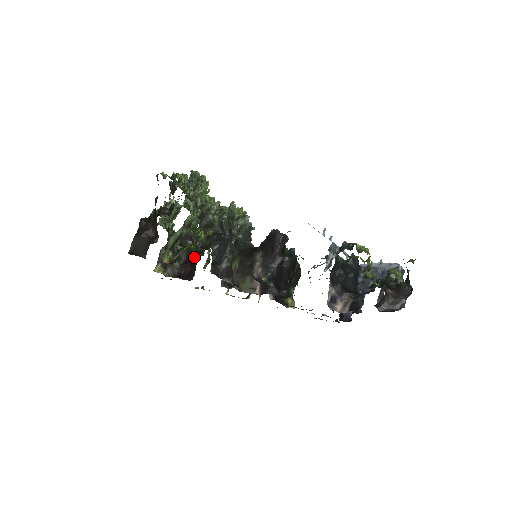
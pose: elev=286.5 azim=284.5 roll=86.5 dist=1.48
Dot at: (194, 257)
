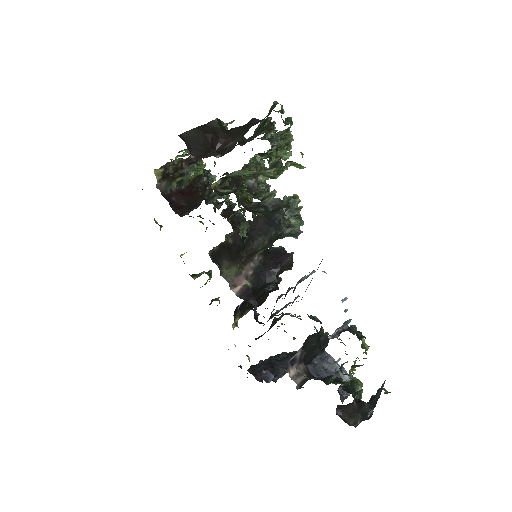
Dot at: (197, 197)
